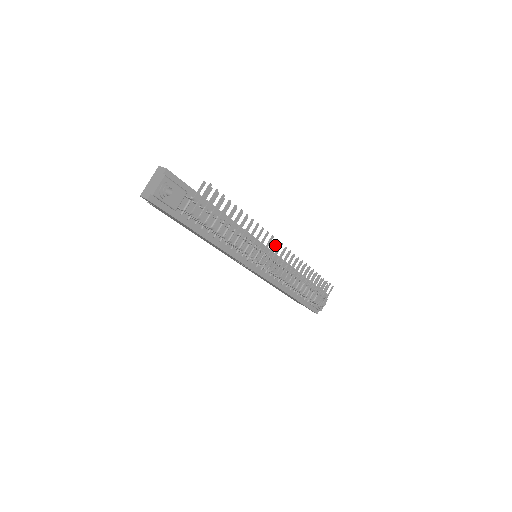
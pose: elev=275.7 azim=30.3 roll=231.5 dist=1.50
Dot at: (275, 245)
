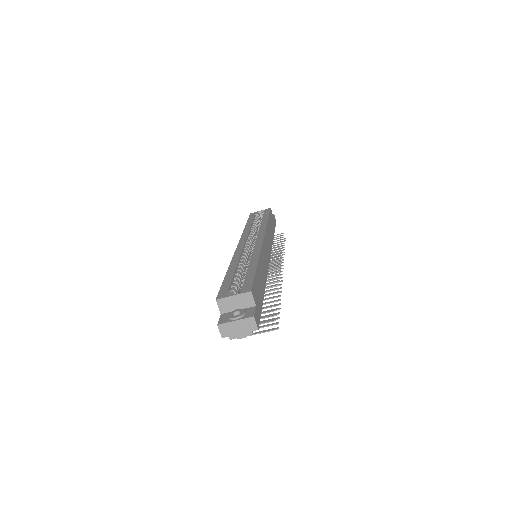
Dot at: (277, 279)
